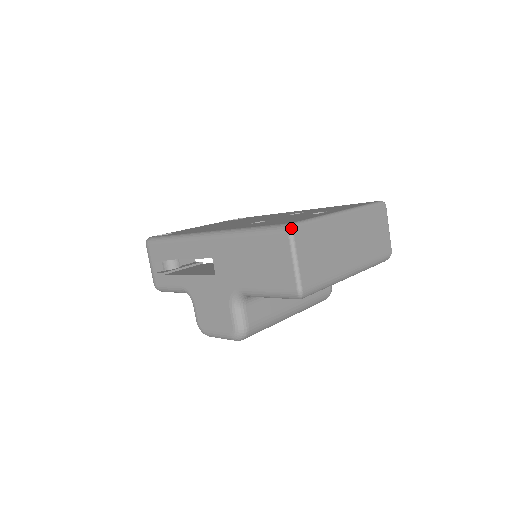
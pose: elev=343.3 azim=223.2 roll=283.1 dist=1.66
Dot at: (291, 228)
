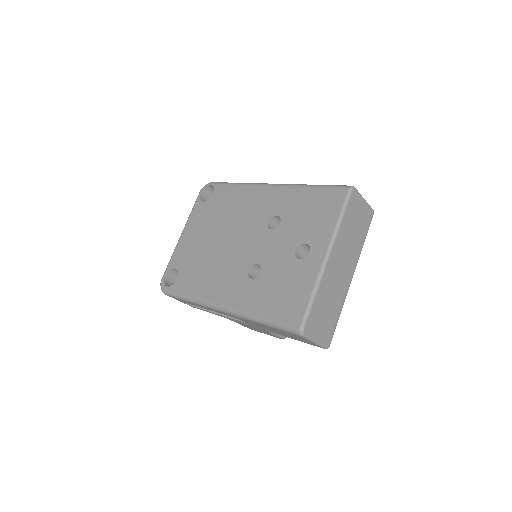
Dot at: (302, 334)
